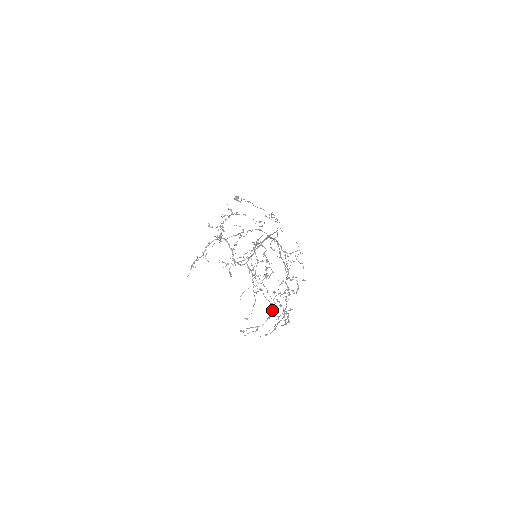
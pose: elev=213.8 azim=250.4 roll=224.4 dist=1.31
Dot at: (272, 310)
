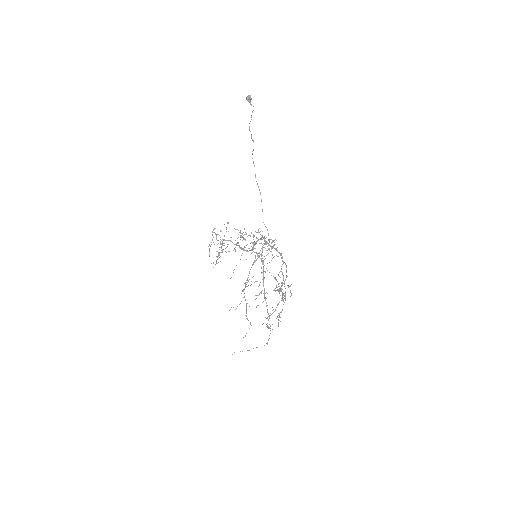
Dot at: (276, 286)
